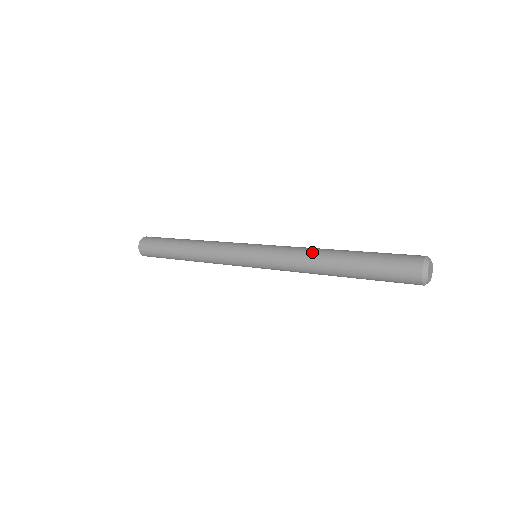
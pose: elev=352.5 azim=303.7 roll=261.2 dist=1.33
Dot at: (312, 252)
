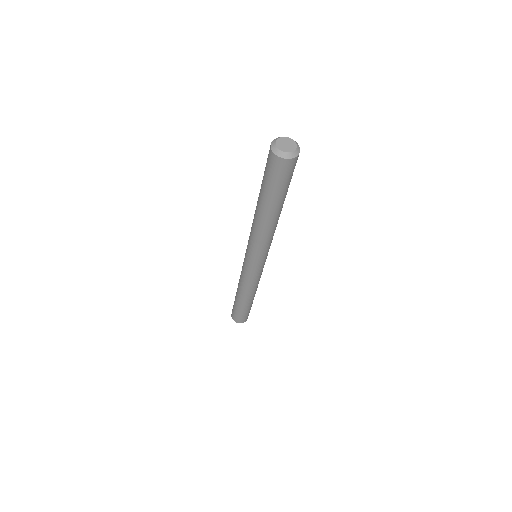
Dot at: occluded
